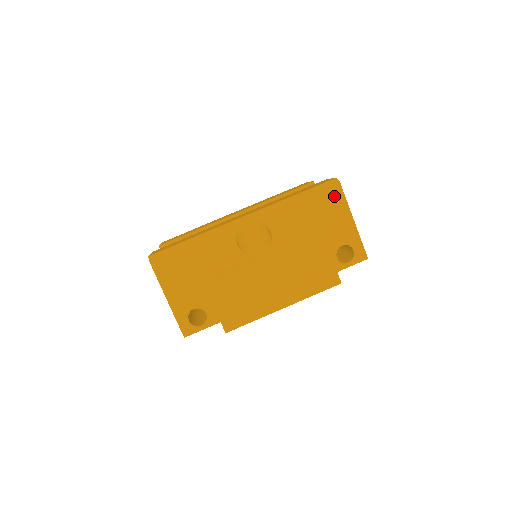
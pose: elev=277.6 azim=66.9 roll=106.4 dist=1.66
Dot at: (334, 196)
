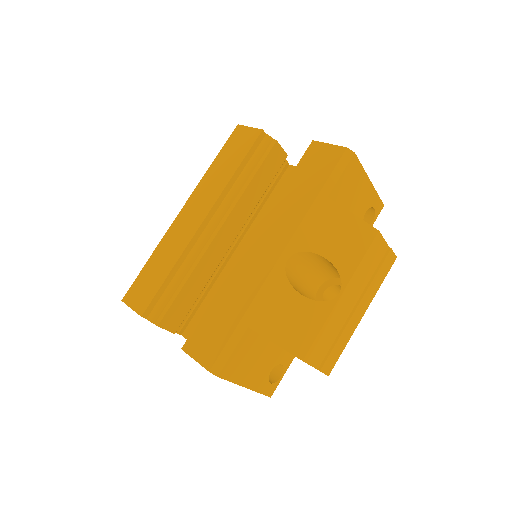
Dot at: (353, 171)
